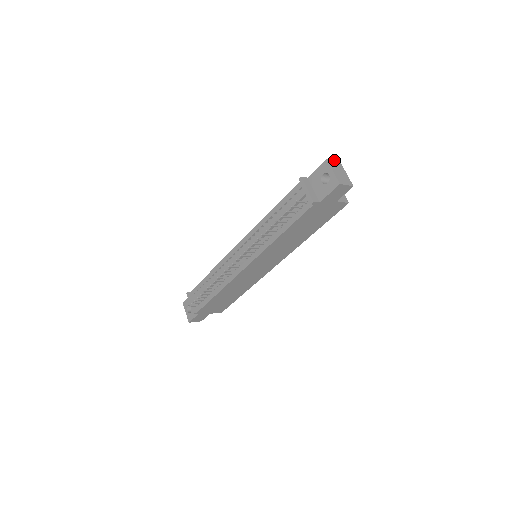
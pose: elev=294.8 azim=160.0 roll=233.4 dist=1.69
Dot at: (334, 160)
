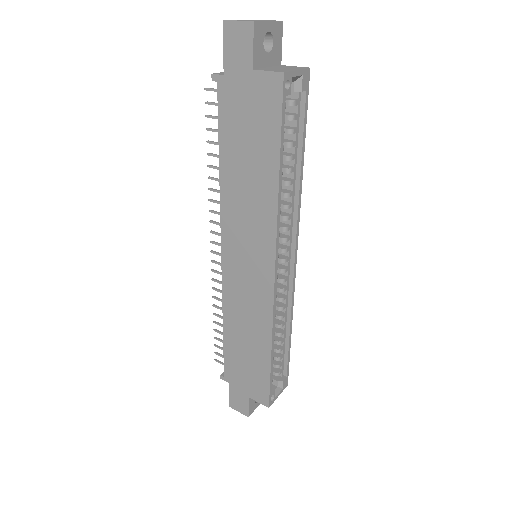
Dot at: (270, 20)
